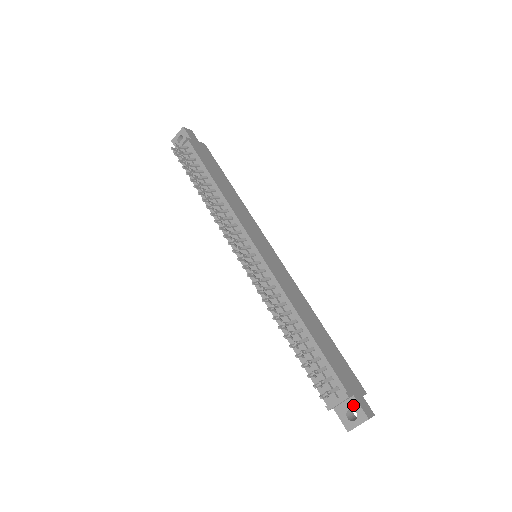
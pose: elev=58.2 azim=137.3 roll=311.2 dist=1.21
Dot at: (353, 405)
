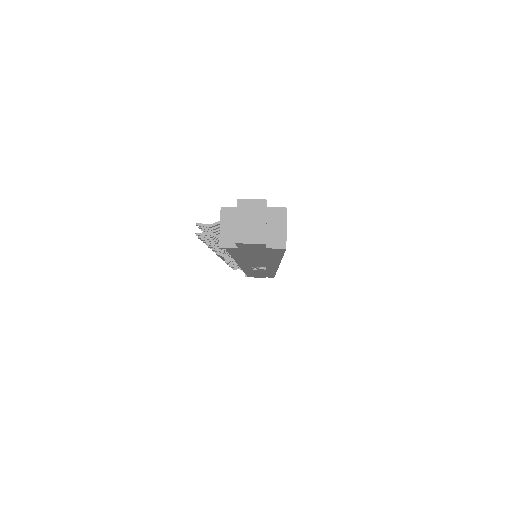
Dot at: occluded
